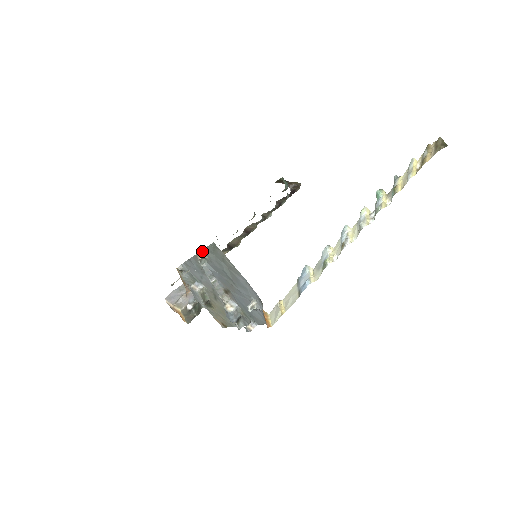
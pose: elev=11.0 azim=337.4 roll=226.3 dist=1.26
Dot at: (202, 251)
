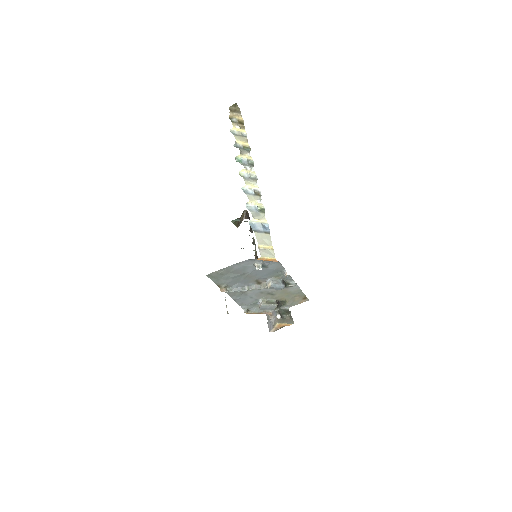
Dot at: (219, 287)
